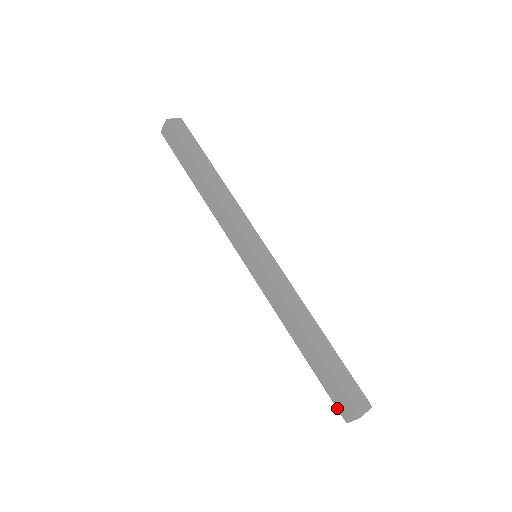
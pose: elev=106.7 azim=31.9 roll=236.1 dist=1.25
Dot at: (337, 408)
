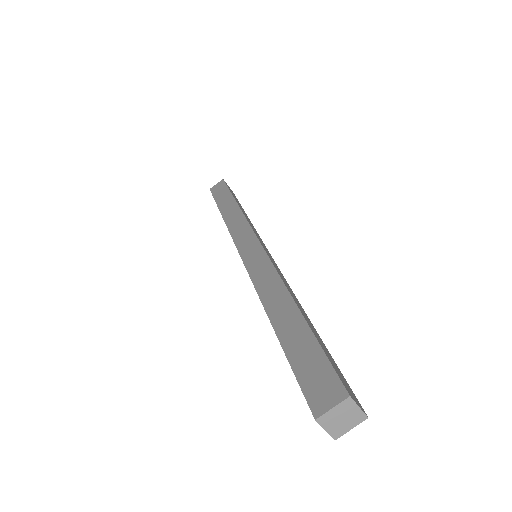
Dot at: (305, 395)
